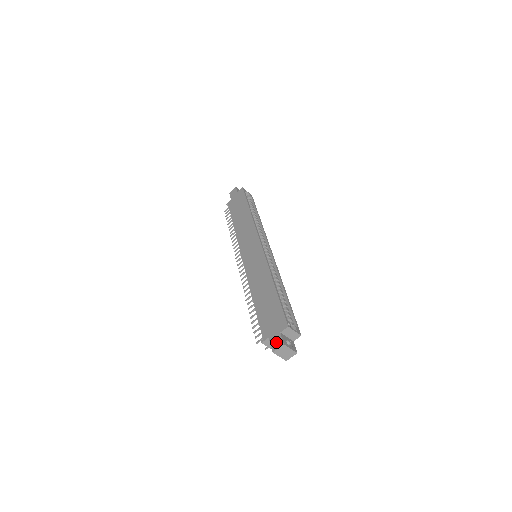
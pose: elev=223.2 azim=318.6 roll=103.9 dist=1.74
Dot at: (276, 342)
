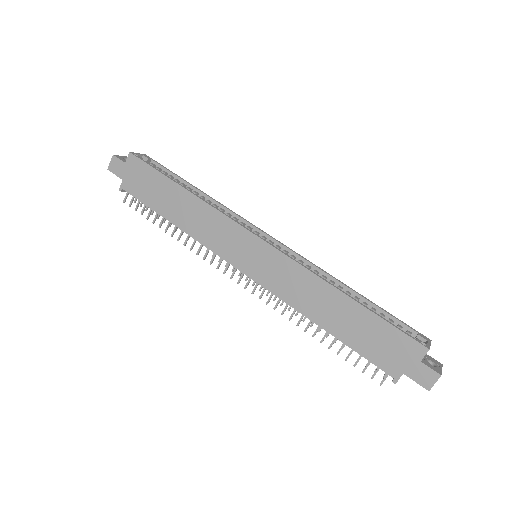
Dot at: (424, 376)
